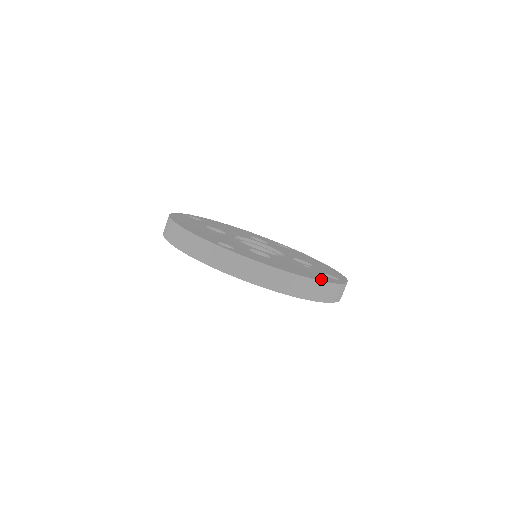
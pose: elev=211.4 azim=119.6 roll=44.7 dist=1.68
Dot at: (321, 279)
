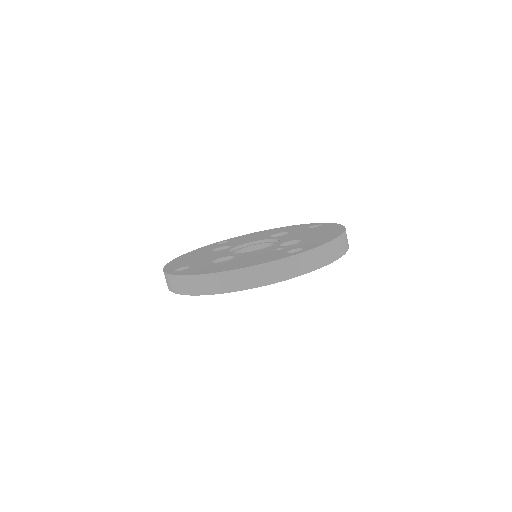
Dot at: (254, 264)
